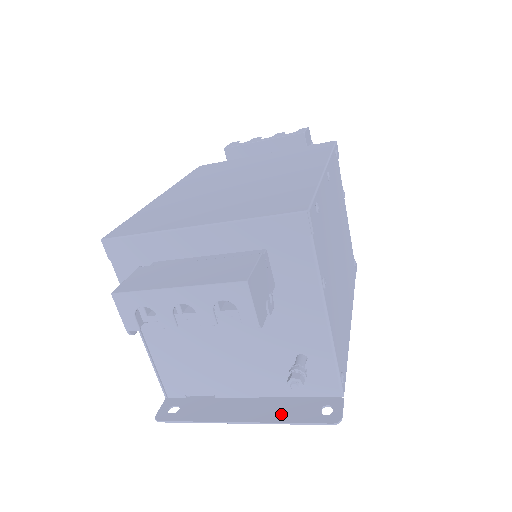
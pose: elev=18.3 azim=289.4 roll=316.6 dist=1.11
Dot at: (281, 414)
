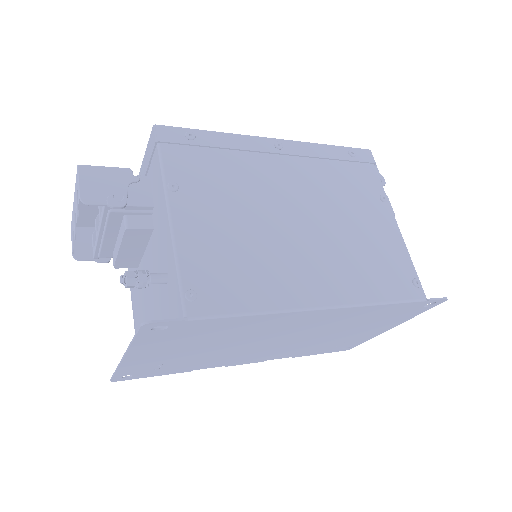
Dot at: (142, 342)
